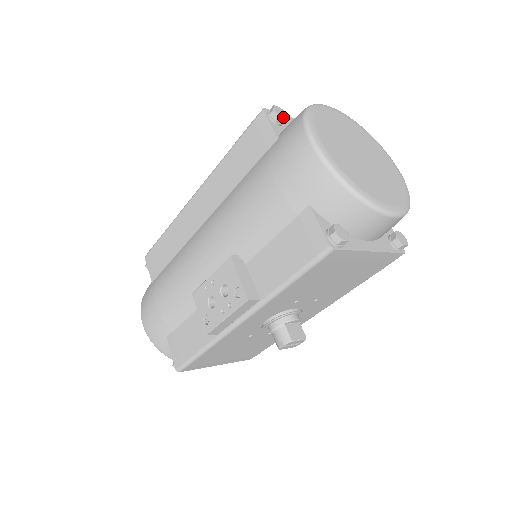
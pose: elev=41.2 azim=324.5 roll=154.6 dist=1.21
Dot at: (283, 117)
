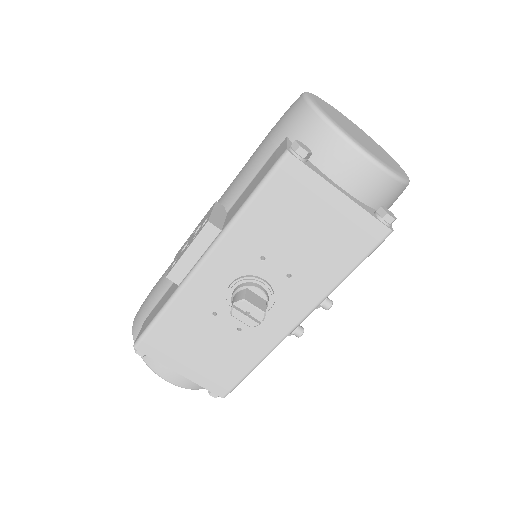
Dot at: occluded
